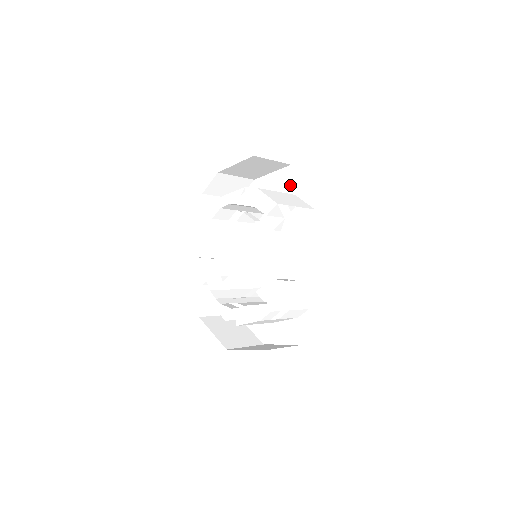
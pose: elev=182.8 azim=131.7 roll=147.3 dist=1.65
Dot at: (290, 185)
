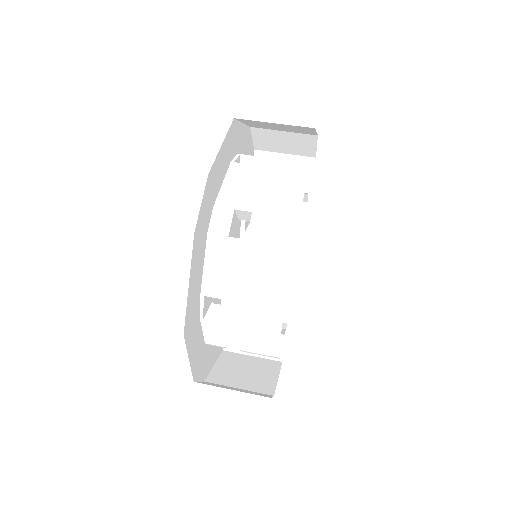
Dot at: occluded
